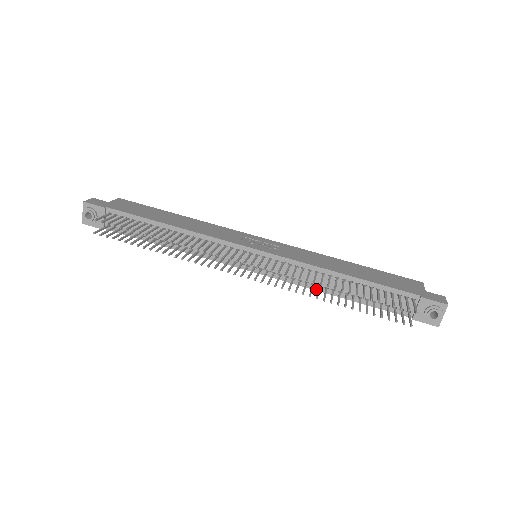
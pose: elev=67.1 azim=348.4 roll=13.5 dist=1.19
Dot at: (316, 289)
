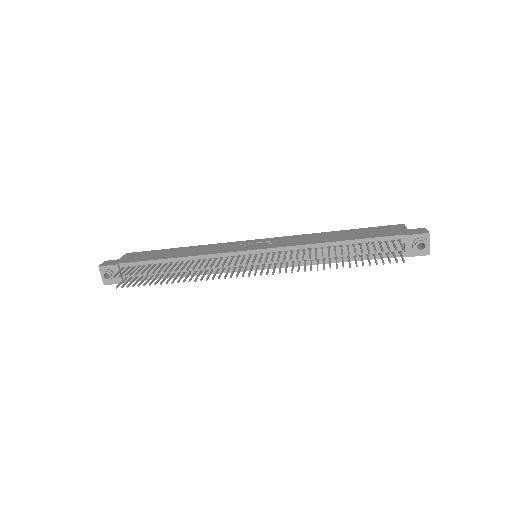
Dot at: (316, 263)
